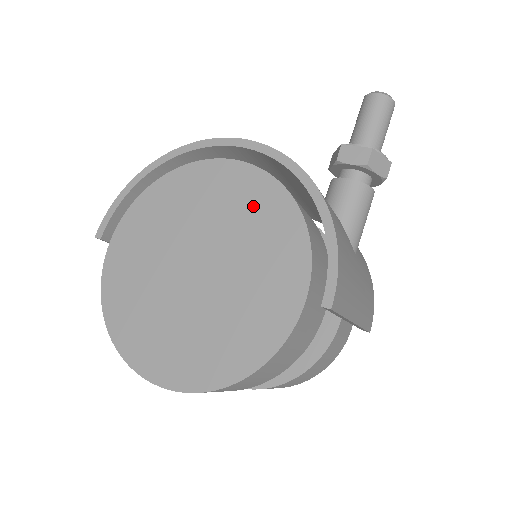
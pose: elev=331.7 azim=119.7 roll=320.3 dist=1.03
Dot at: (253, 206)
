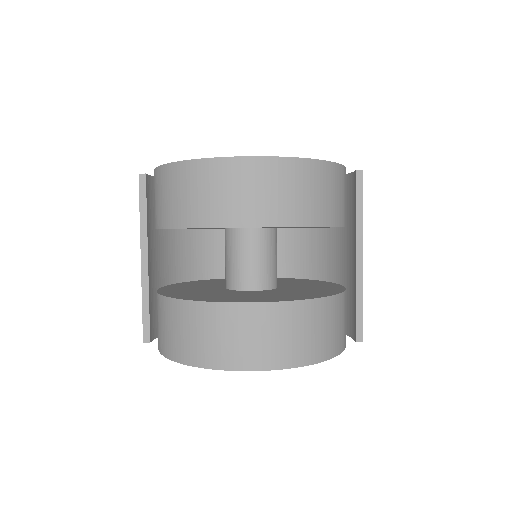
Dot at: occluded
